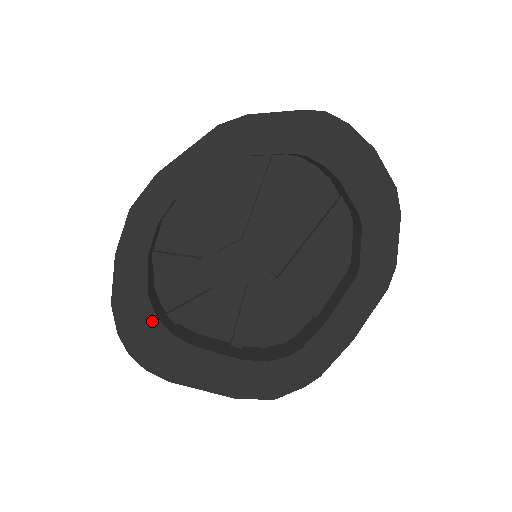
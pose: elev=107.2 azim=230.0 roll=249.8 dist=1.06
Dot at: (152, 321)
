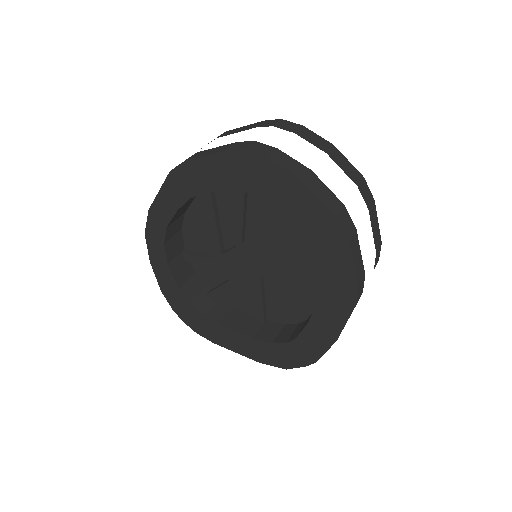
Dot at: (188, 305)
